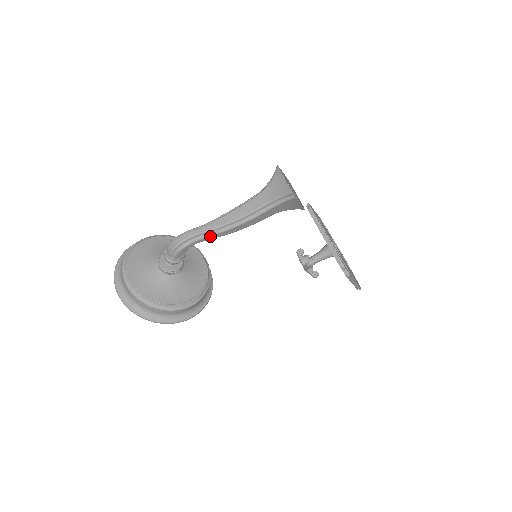
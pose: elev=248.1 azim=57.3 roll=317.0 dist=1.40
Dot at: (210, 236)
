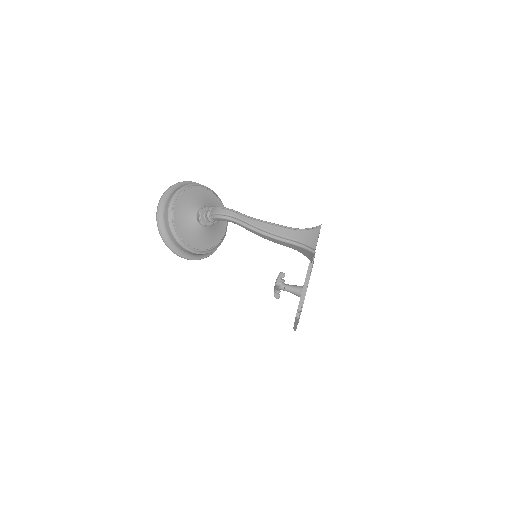
Dot at: (245, 226)
